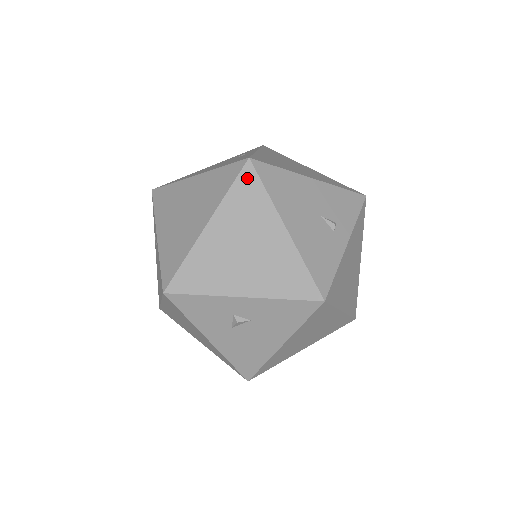
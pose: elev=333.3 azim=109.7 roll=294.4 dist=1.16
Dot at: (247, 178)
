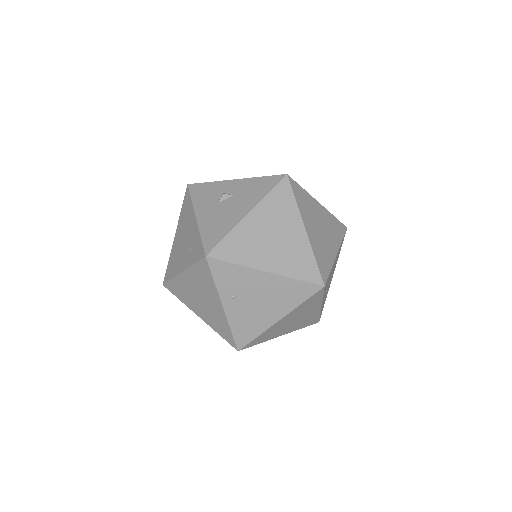
Dot at: occluded
